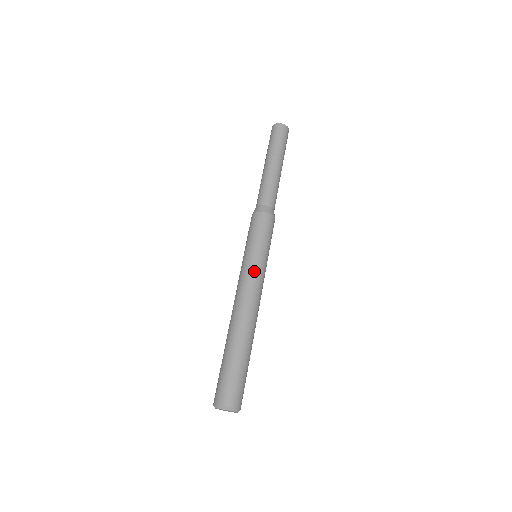
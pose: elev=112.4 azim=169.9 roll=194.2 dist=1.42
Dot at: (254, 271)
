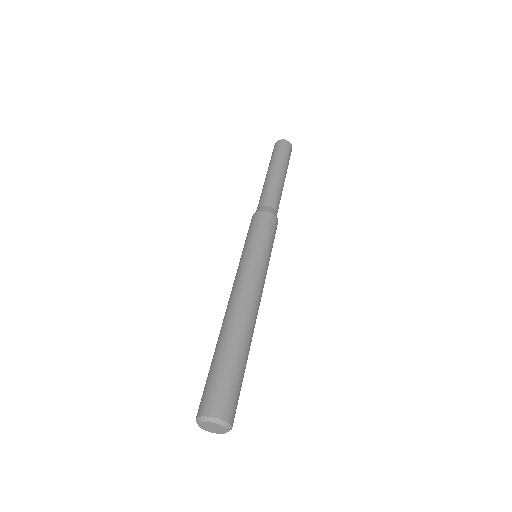
Dot at: (240, 267)
